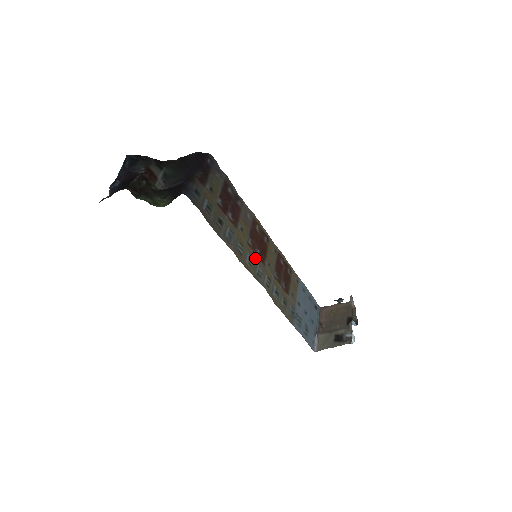
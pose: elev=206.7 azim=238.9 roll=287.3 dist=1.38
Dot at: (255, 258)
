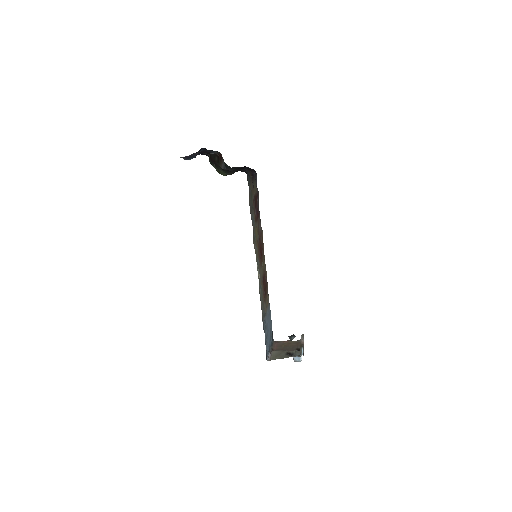
Dot at: (258, 253)
